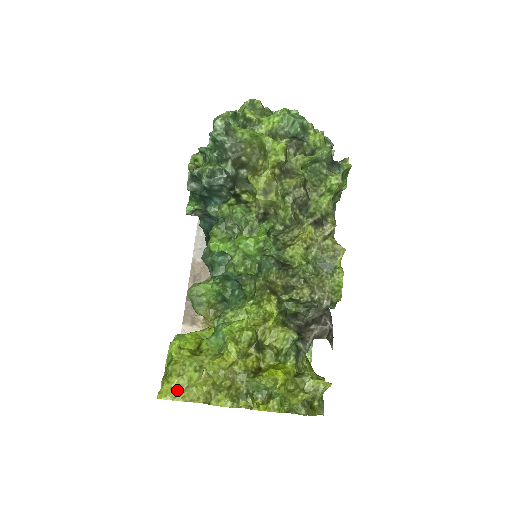
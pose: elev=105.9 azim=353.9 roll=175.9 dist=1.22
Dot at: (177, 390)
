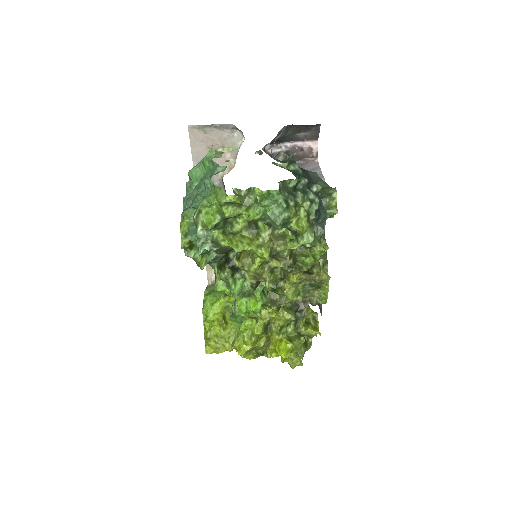
Dot at: (216, 349)
